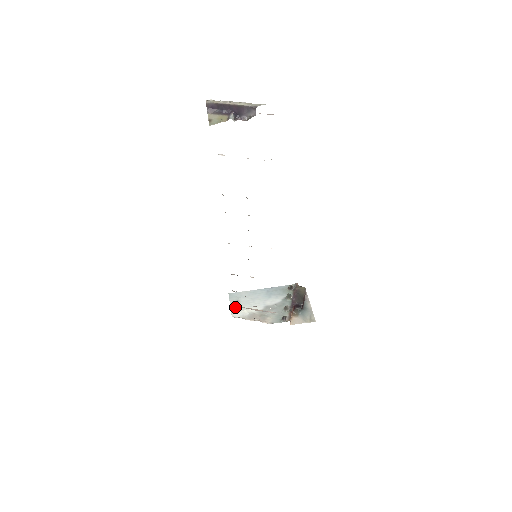
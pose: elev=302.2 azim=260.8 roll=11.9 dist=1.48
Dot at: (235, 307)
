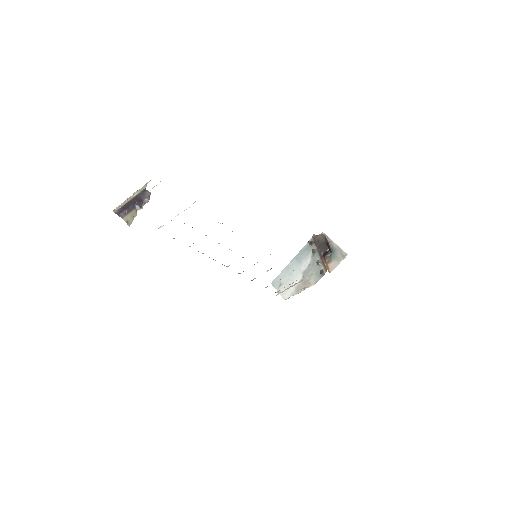
Dot at: occluded
